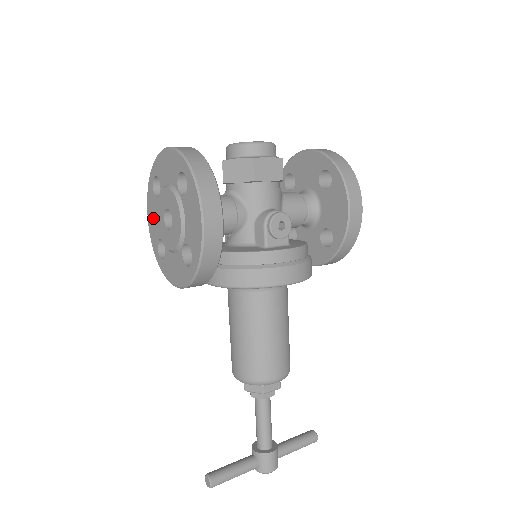
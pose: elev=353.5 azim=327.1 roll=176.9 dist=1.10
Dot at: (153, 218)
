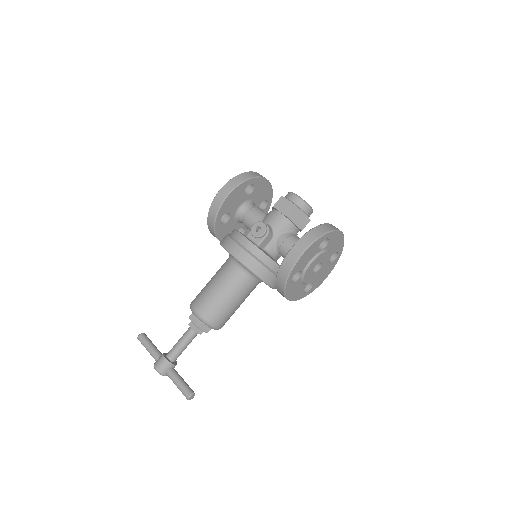
Dot at: occluded
